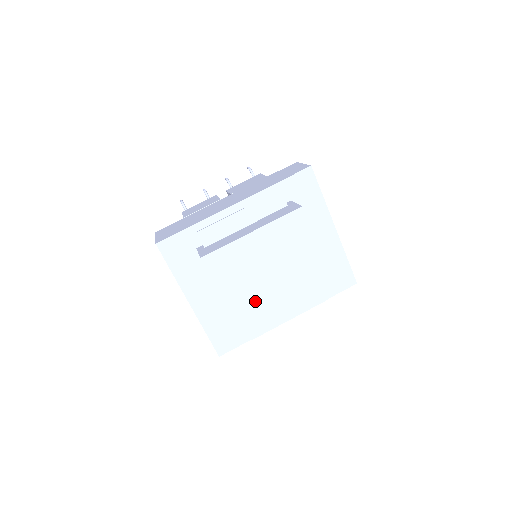
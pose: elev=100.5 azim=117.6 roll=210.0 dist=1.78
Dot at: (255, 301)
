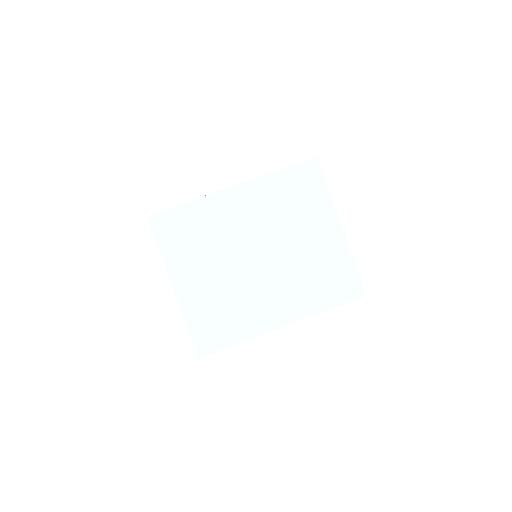
Dot at: (240, 285)
